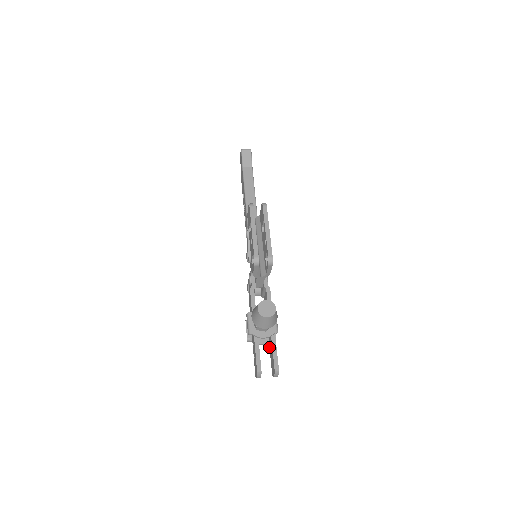
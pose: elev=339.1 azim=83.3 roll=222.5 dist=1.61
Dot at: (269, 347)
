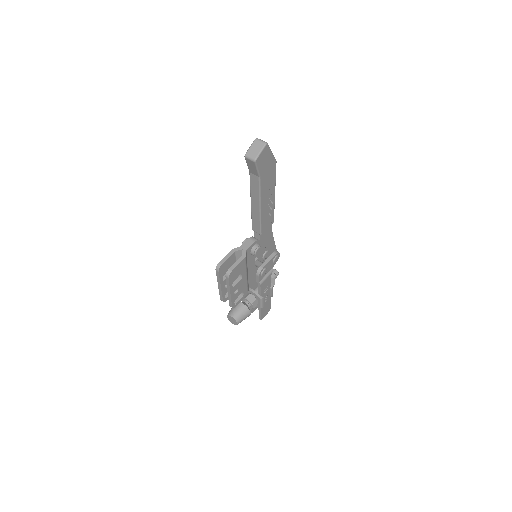
Dot at: occluded
